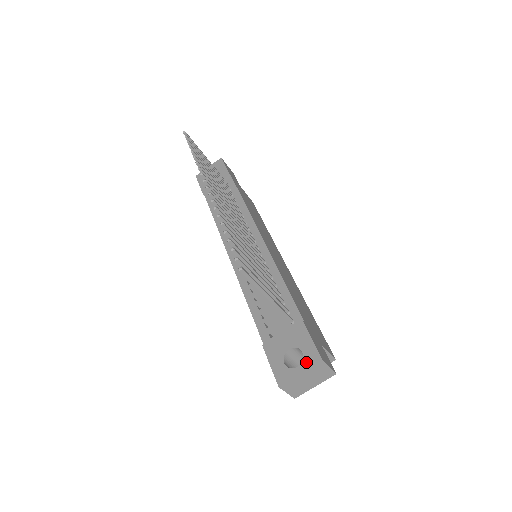
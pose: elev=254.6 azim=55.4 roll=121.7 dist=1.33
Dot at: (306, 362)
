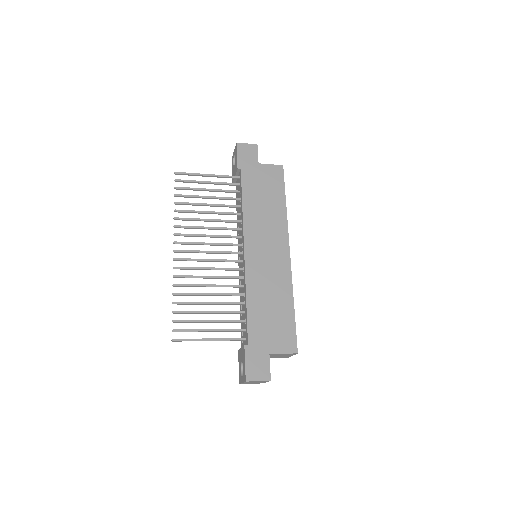
Dot at: (243, 377)
